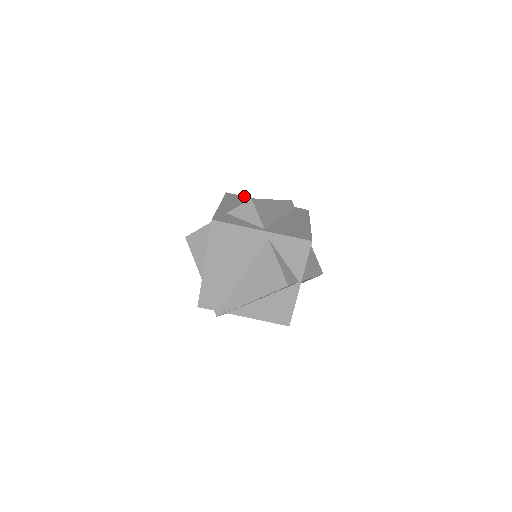
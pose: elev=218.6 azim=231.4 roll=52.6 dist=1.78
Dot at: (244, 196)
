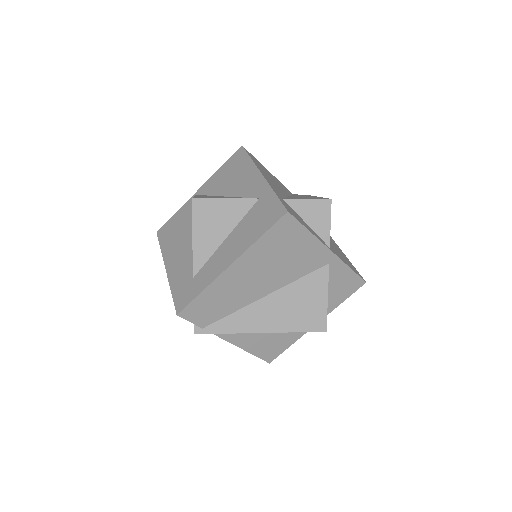
Dot at: occluded
